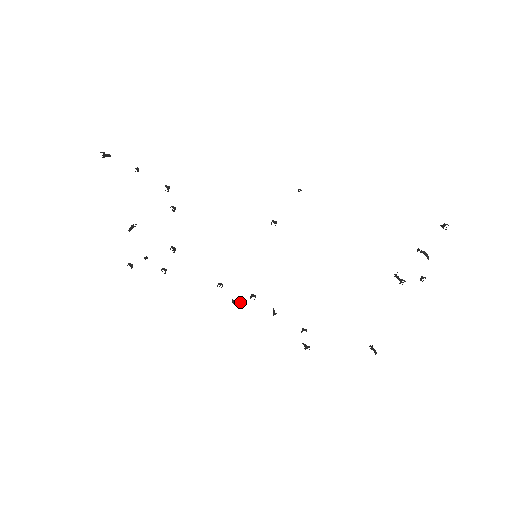
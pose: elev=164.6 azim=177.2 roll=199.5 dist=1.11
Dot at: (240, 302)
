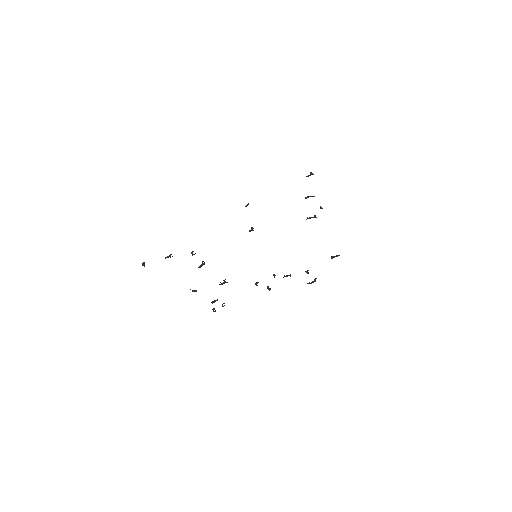
Dot at: occluded
